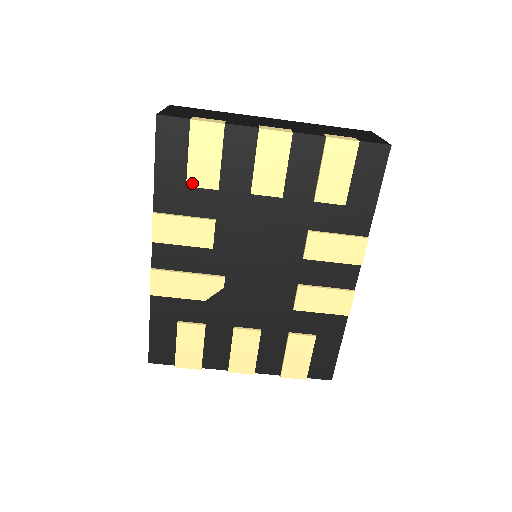
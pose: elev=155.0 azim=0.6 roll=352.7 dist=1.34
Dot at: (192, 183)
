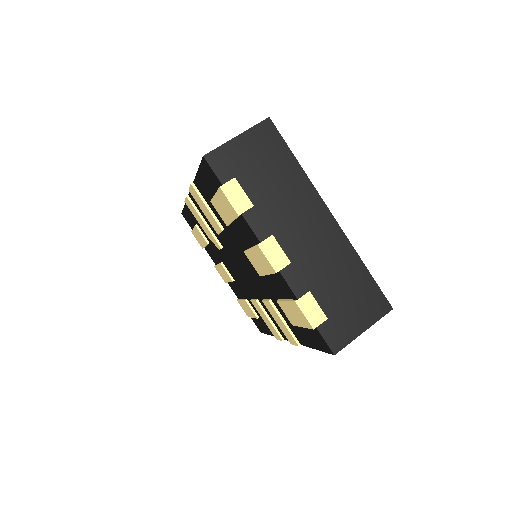
Dot at: (214, 205)
